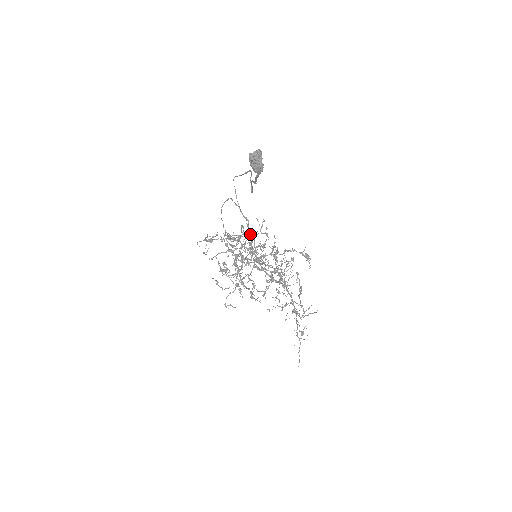
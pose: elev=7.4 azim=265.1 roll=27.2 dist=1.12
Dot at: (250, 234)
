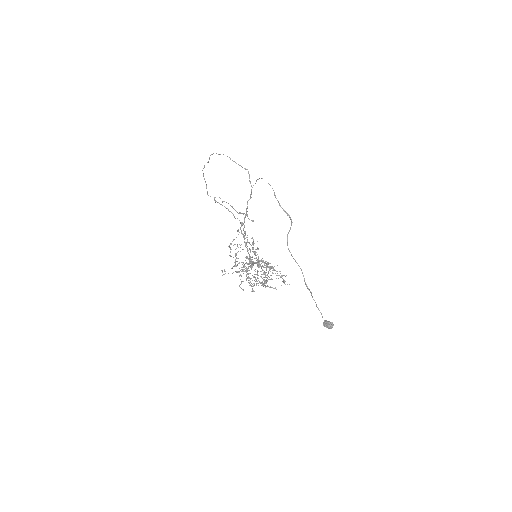
Dot at: occluded
